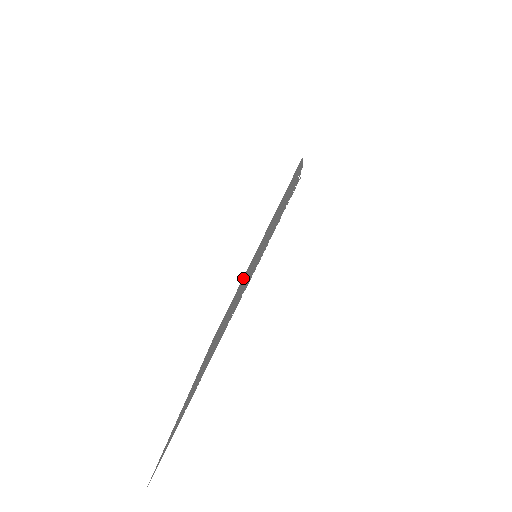
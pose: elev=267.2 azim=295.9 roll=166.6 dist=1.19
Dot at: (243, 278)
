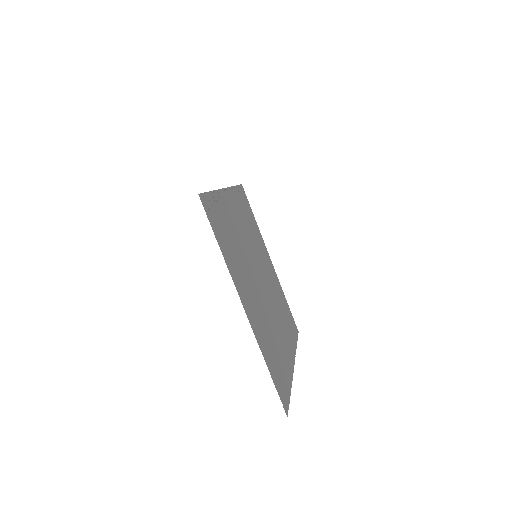
Dot at: (273, 277)
